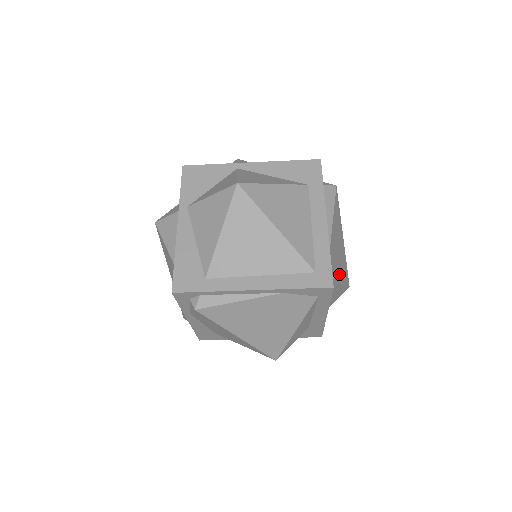
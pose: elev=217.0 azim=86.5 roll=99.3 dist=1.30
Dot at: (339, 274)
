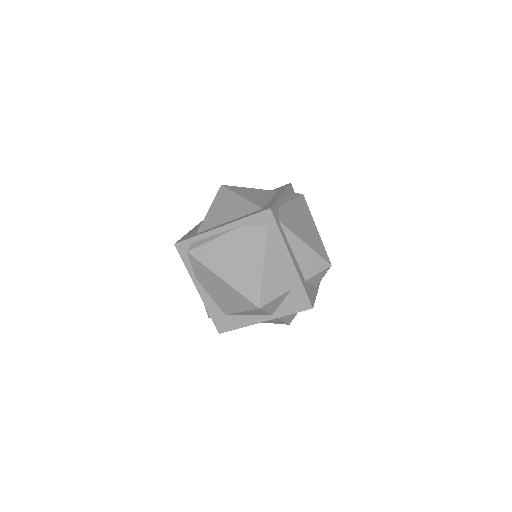
Dot at: (303, 235)
